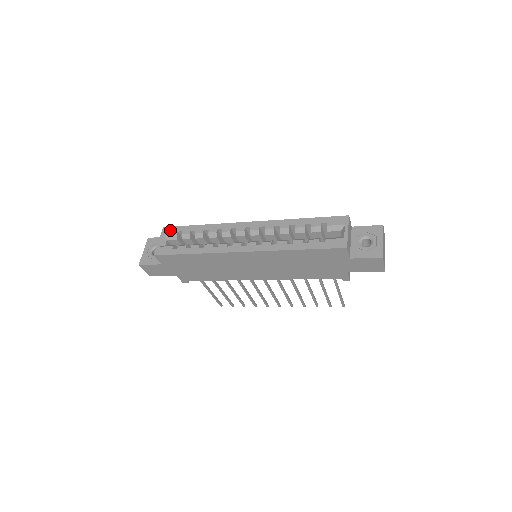
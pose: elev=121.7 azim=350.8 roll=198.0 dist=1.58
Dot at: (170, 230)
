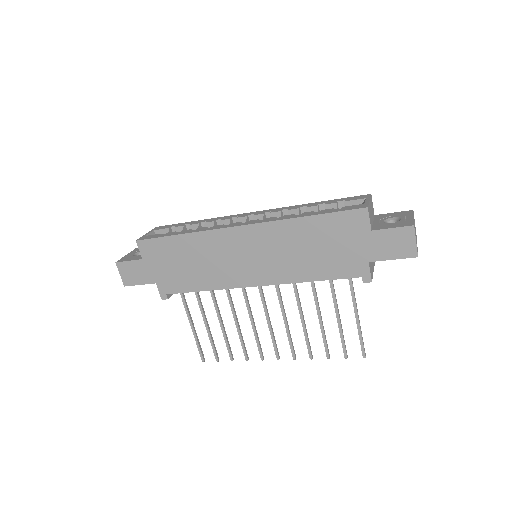
Dot at: (163, 227)
